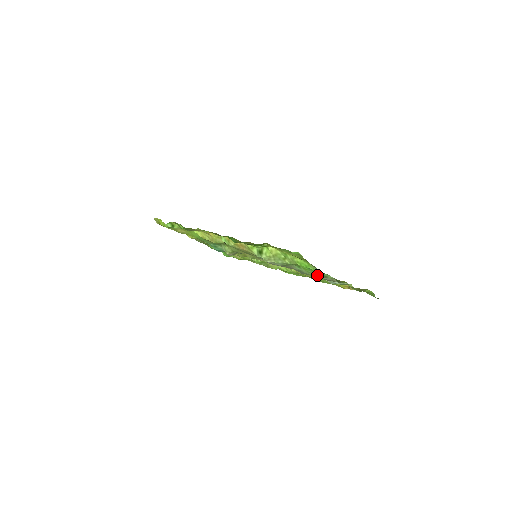
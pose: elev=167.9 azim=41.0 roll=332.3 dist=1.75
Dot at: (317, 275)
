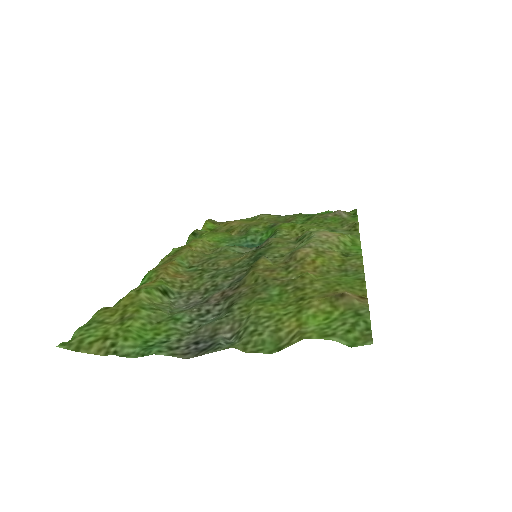
Dot at: (176, 341)
